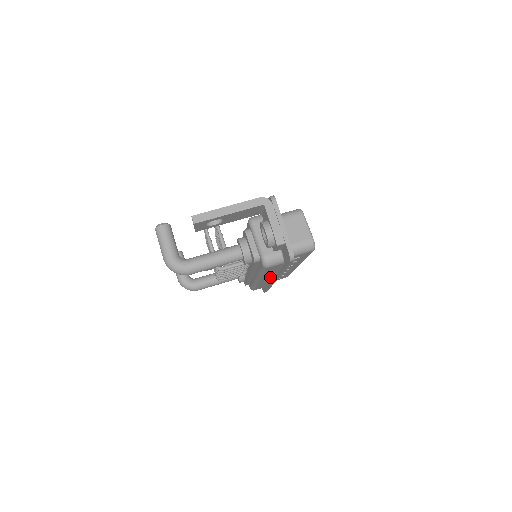
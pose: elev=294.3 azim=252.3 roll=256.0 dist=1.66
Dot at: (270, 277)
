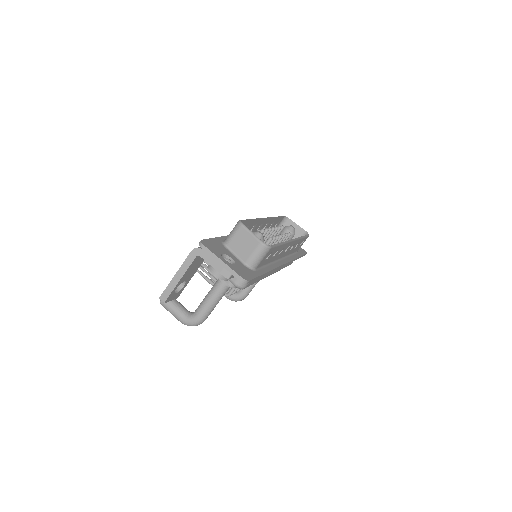
Dot at: occluded
